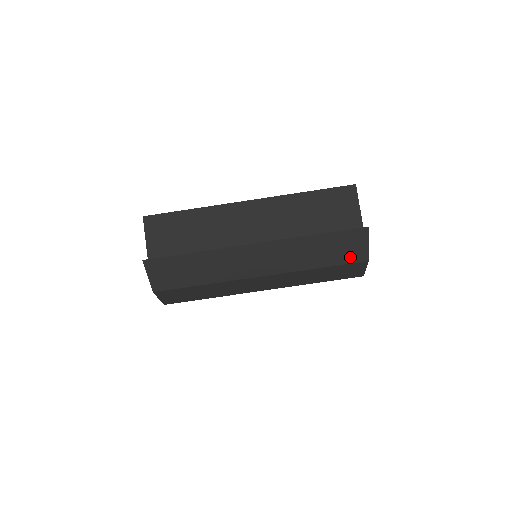
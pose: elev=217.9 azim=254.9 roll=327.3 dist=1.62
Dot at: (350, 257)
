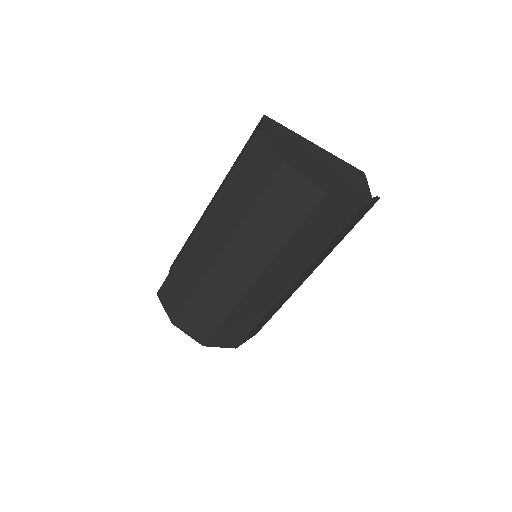
Dot at: (267, 173)
